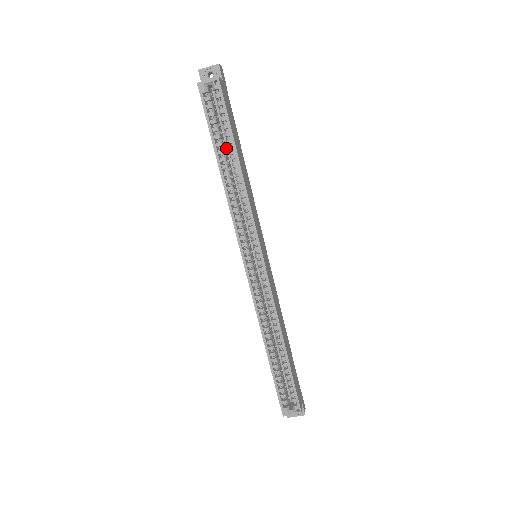
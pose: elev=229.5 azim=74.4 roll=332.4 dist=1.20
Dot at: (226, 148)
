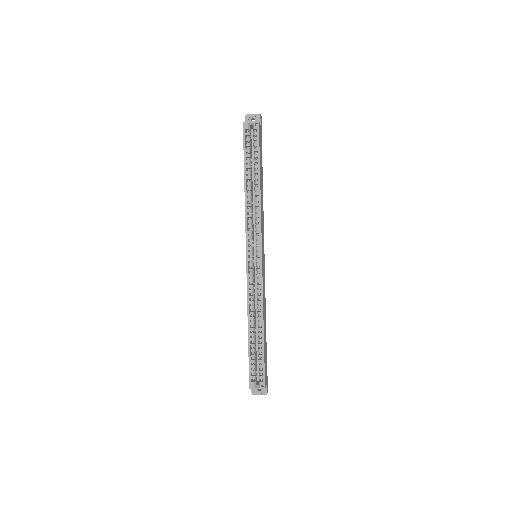
Dot at: (252, 172)
